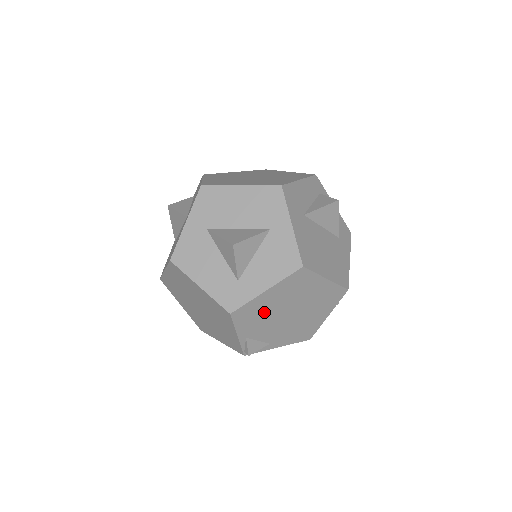
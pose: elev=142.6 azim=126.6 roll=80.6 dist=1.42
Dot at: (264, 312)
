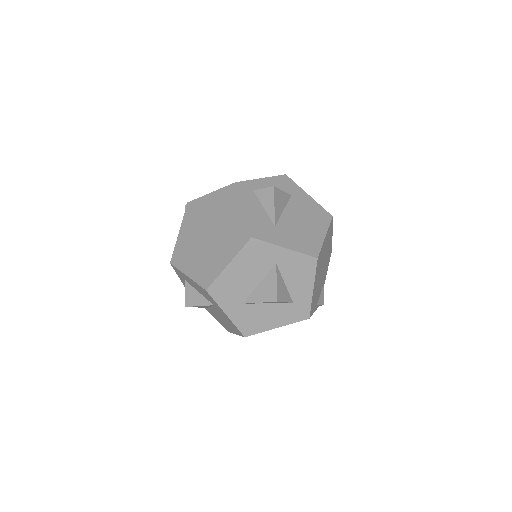
Dot at: (316, 290)
